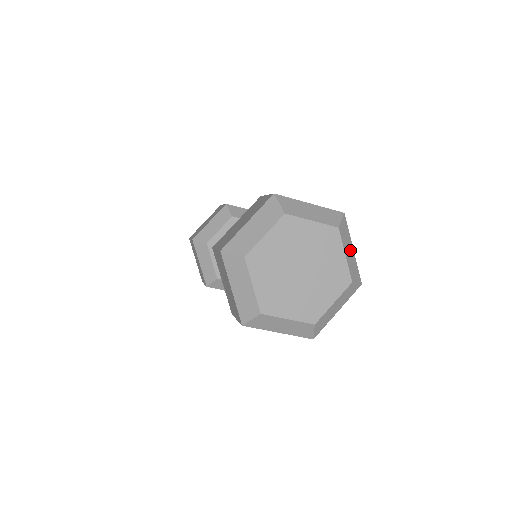
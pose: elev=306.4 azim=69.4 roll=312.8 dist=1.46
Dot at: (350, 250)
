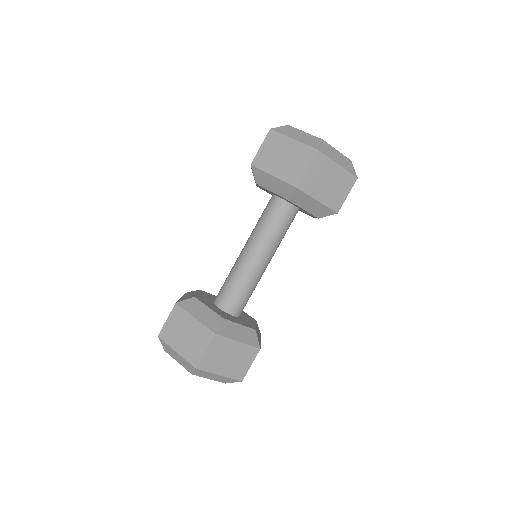
Dot at: occluded
